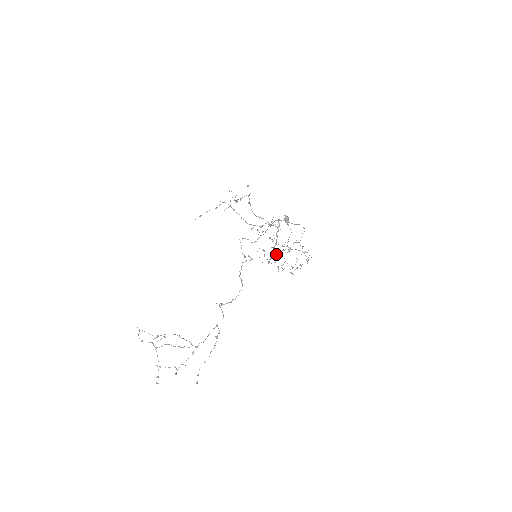
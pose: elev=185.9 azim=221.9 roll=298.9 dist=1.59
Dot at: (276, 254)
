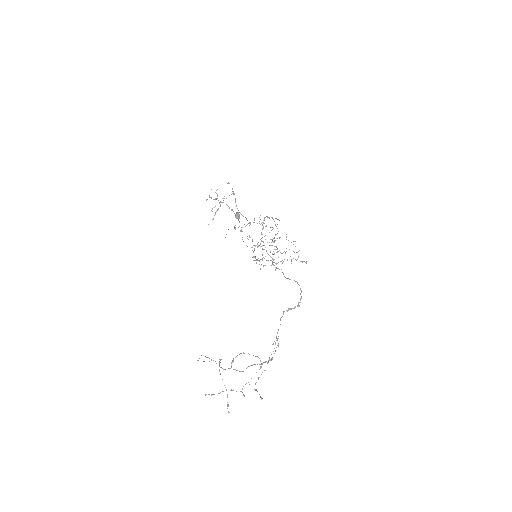
Dot at: occluded
